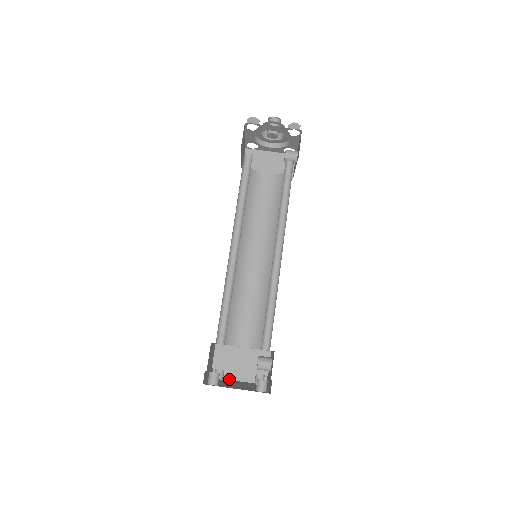
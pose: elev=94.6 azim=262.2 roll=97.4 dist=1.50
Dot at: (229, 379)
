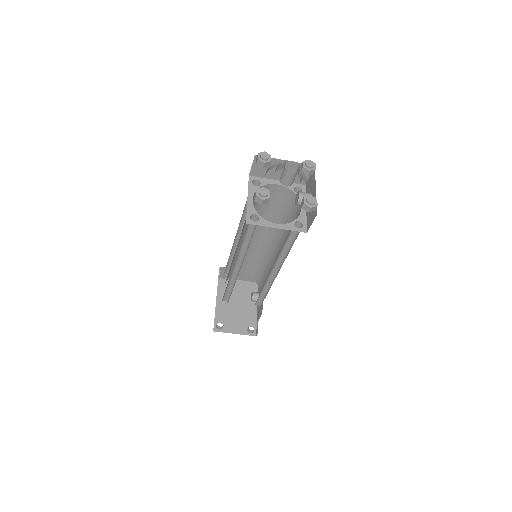
Dot at: occluded
